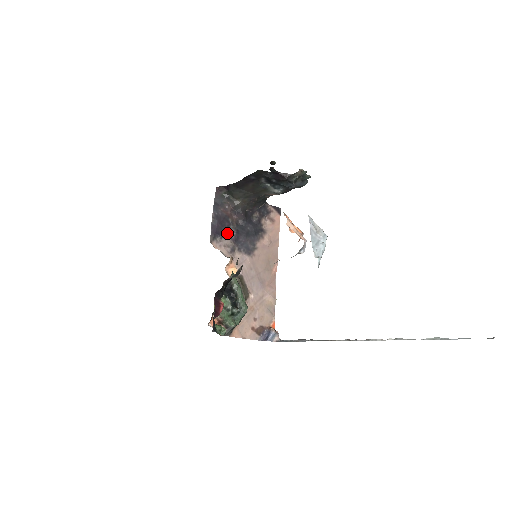
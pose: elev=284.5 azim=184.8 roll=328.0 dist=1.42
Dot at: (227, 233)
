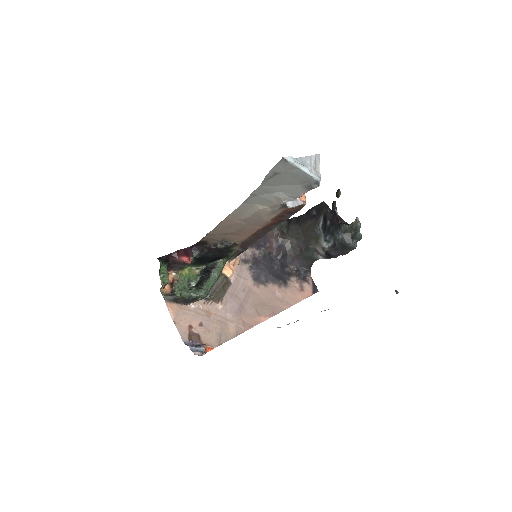
Dot at: (255, 248)
